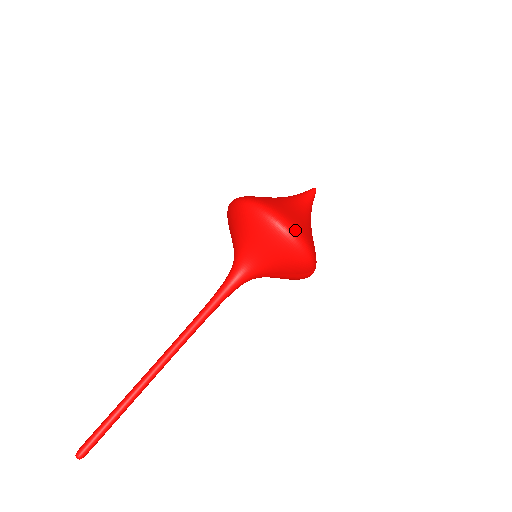
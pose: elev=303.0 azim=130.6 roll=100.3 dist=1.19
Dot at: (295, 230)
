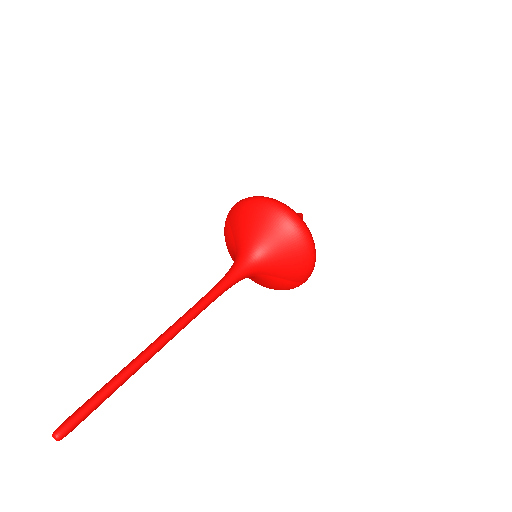
Dot at: (312, 237)
